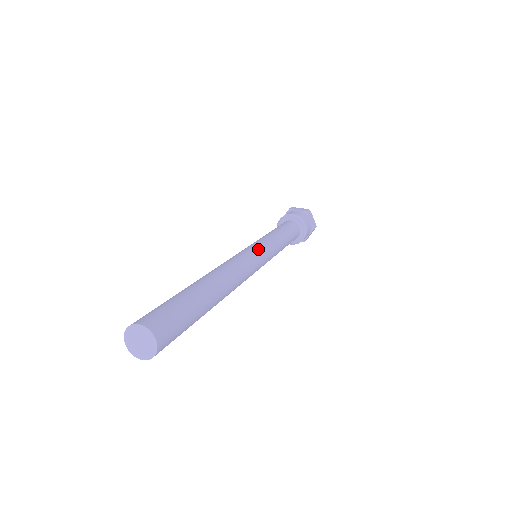
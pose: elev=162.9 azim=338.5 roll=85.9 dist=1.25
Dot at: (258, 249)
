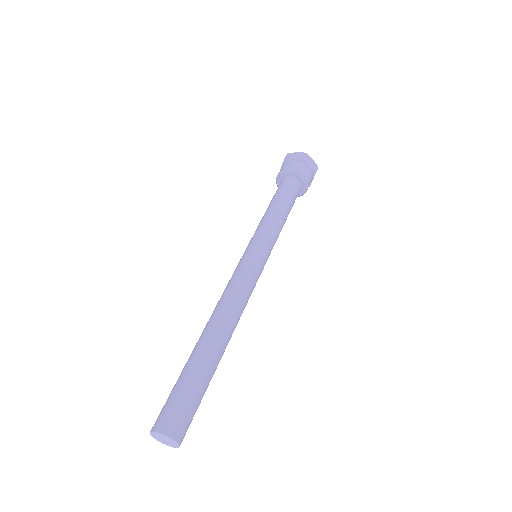
Dot at: (263, 263)
